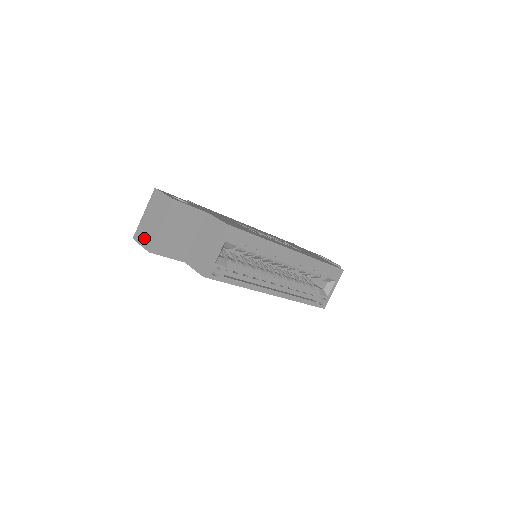
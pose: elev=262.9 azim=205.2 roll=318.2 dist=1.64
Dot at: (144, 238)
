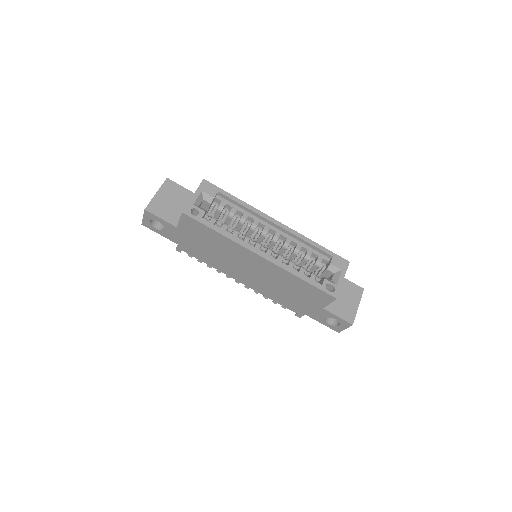
Dot at: occluded
